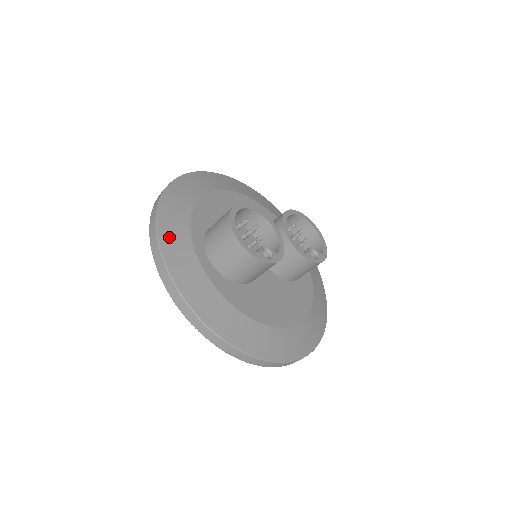
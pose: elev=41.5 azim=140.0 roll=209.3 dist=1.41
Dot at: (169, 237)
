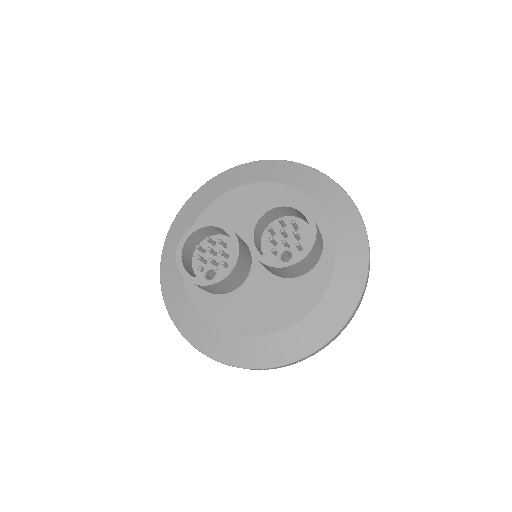
Dot at: (168, 261)
